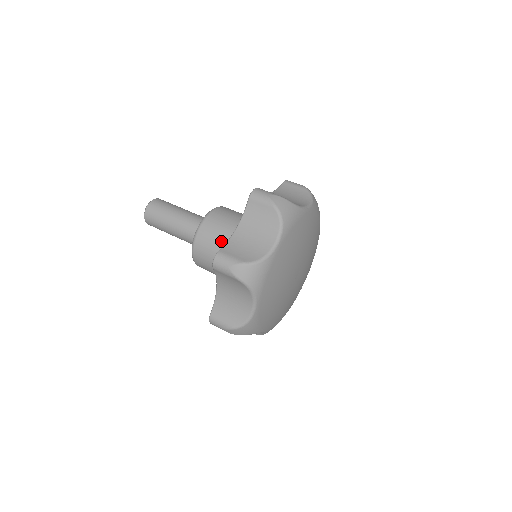
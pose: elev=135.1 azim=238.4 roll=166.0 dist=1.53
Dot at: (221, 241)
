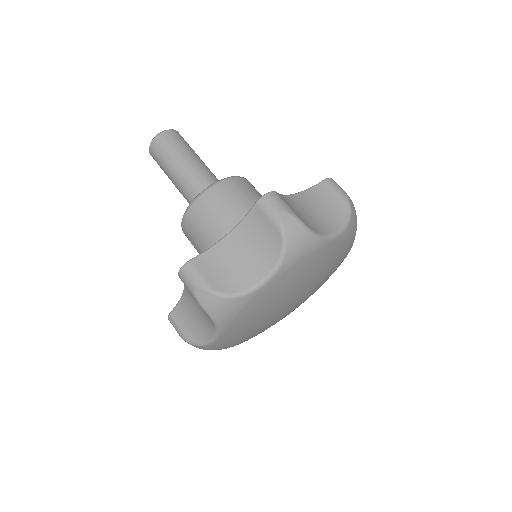
Dot at: (214, 229)
